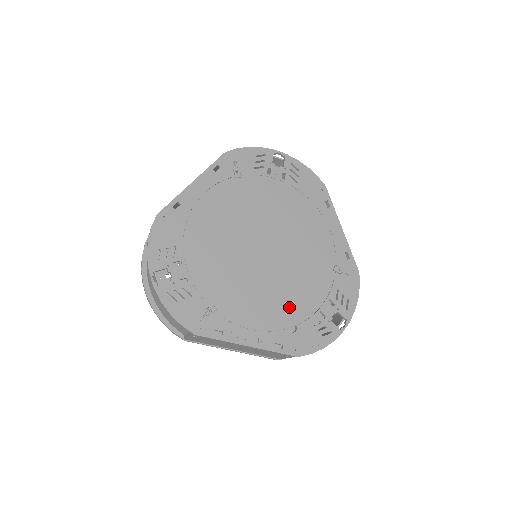
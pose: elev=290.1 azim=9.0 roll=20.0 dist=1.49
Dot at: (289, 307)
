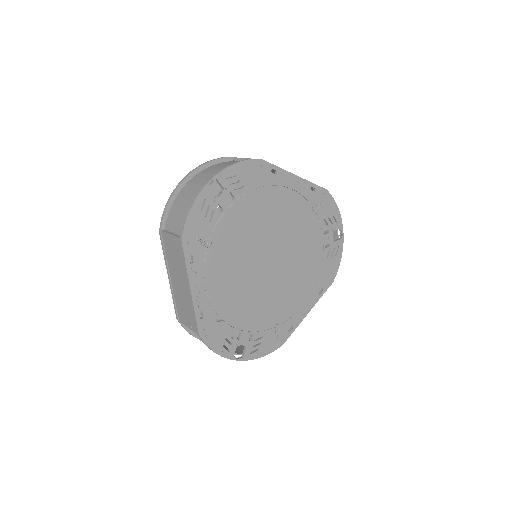
Dot at: (234, 306)
